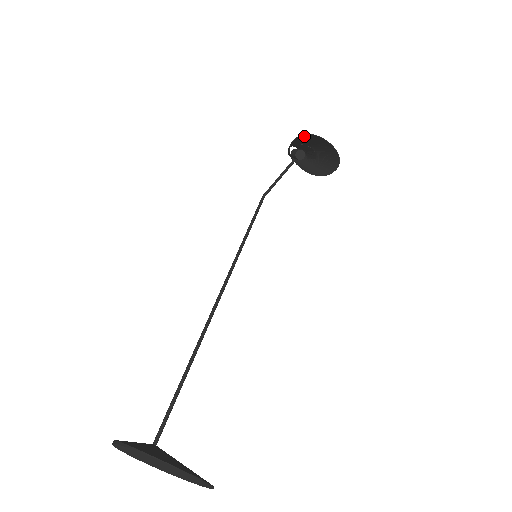
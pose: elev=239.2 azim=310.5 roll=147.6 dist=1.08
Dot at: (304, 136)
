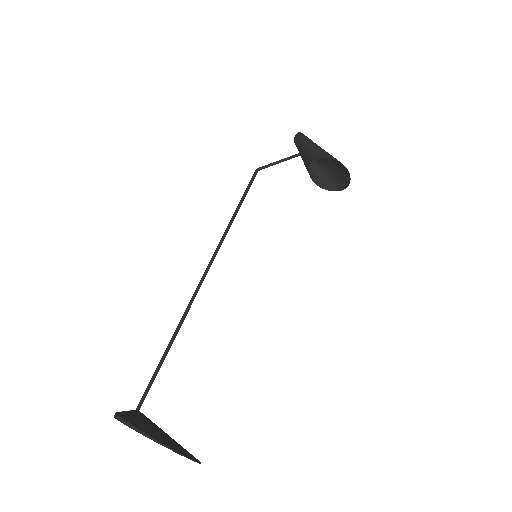
Dot at: (333, 157)
